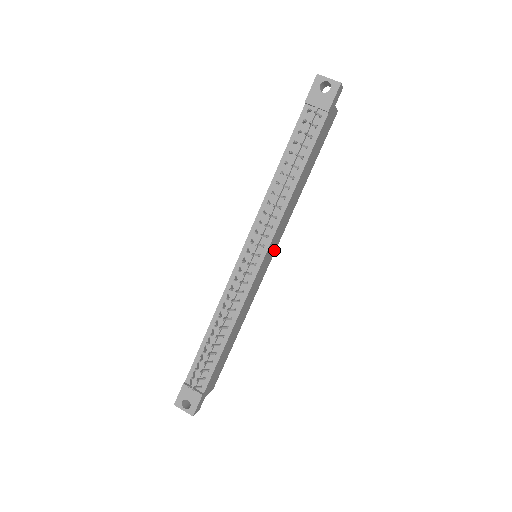
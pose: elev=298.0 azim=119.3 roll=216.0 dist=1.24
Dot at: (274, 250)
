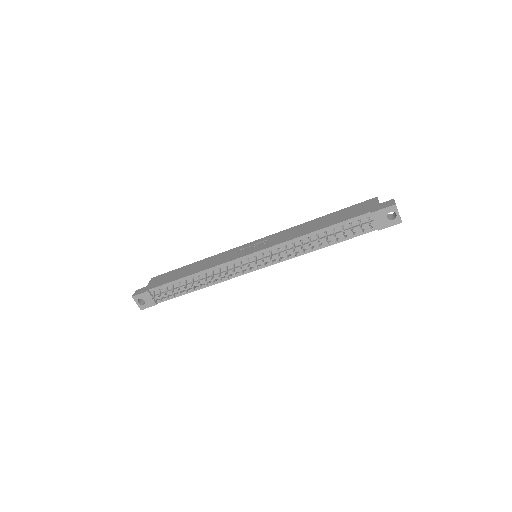
Dot at: occluded
